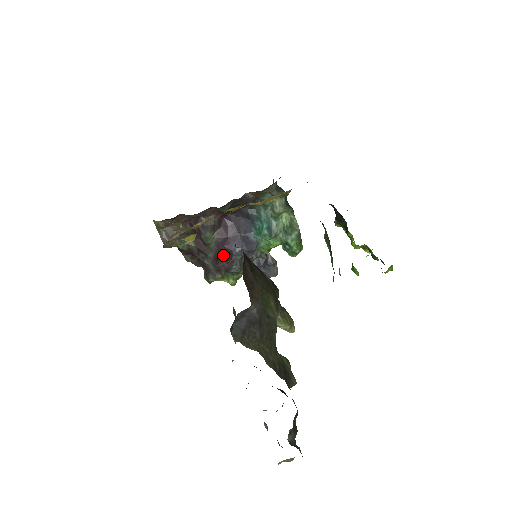
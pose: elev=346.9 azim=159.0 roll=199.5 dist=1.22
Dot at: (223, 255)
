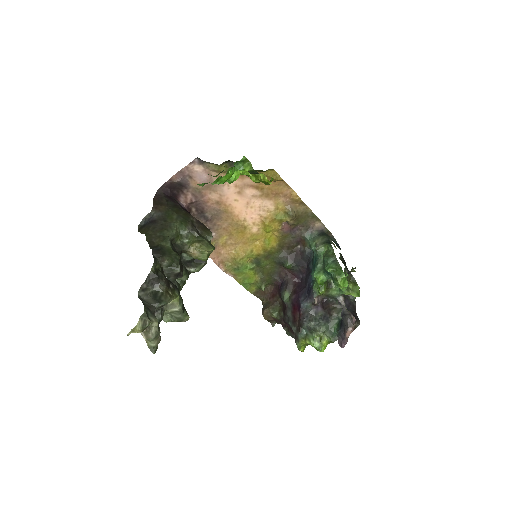
Dot at: (296, 310)
